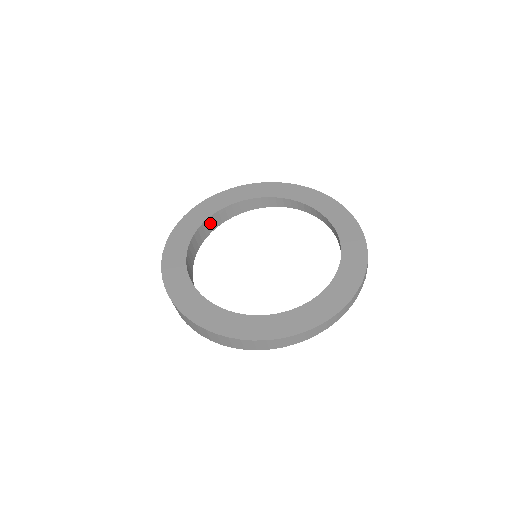
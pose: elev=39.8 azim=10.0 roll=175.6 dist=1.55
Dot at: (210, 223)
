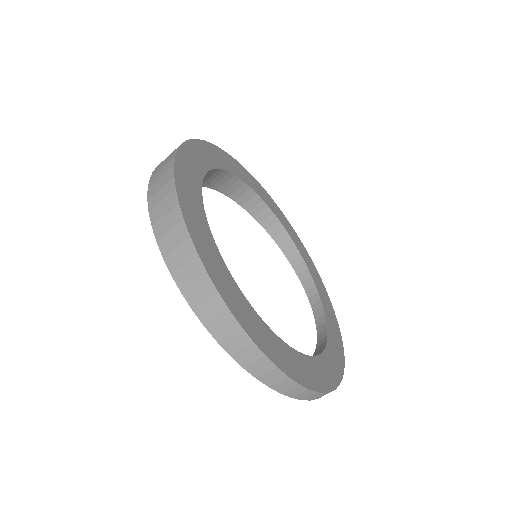
Dot at: (229, 182)
